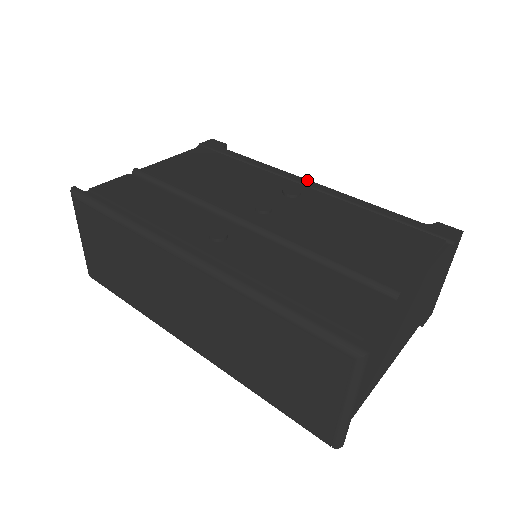
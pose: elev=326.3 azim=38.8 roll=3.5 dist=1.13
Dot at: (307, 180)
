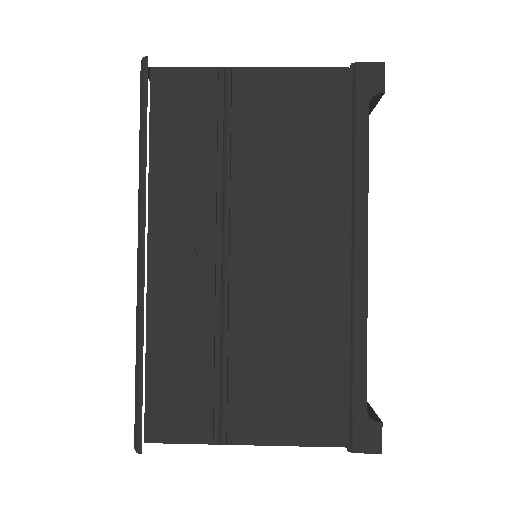
Dot at: (366, 250)
